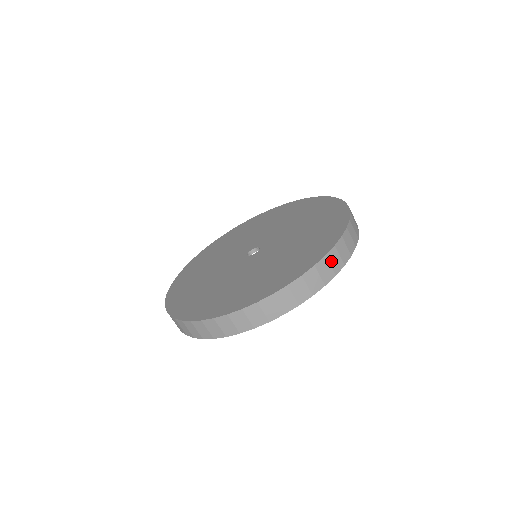
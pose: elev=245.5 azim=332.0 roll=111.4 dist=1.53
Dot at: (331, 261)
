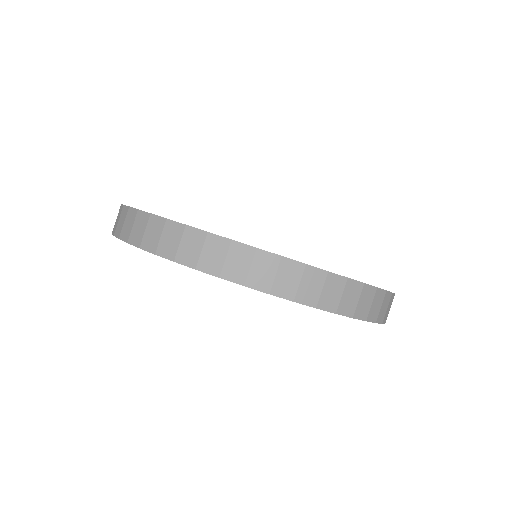
Dot at: occluded
